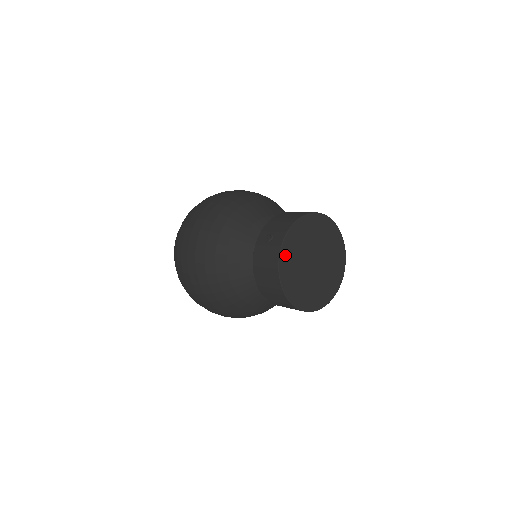
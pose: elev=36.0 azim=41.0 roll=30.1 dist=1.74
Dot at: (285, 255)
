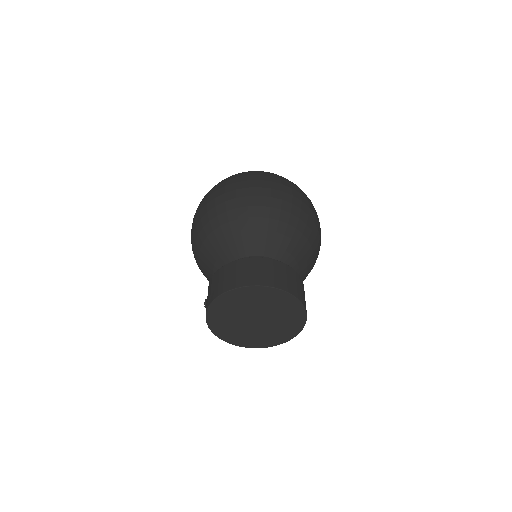
Dot at: (215, 326)
